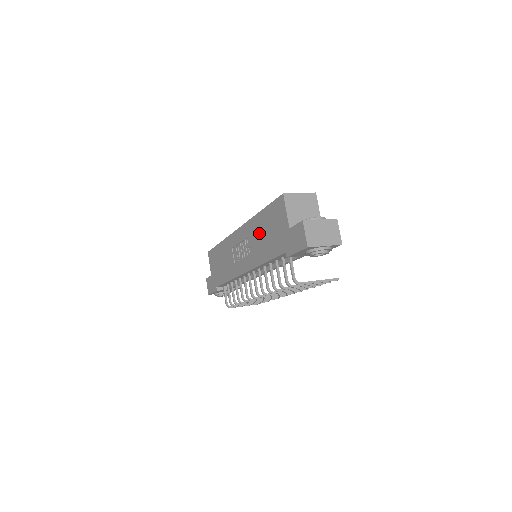
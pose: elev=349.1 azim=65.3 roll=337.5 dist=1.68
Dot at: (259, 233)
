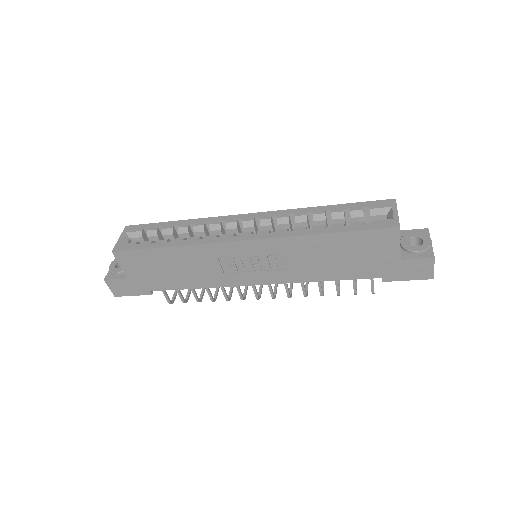
Dot at: (317, 254)
